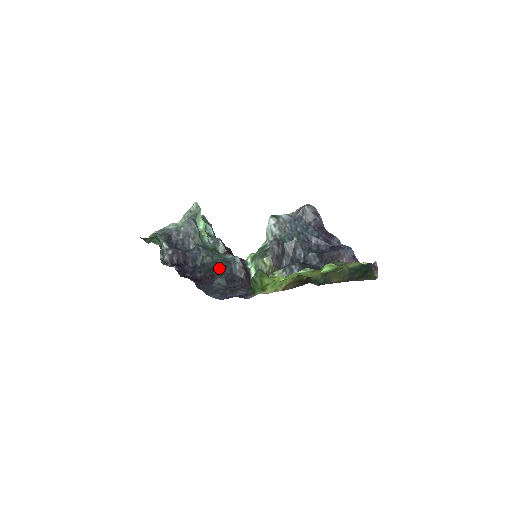
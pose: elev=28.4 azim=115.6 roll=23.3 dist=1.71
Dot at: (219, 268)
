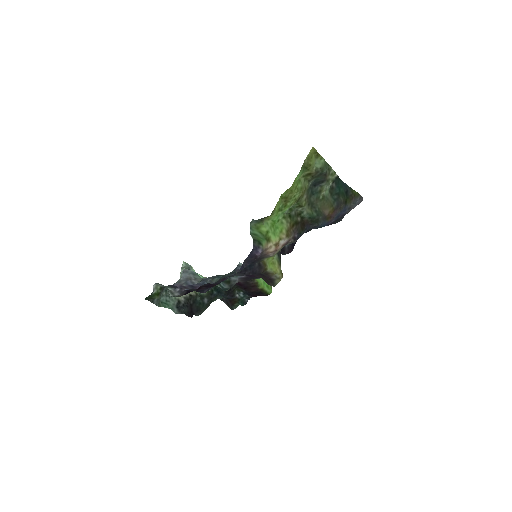
Dot at: (228, 276)
